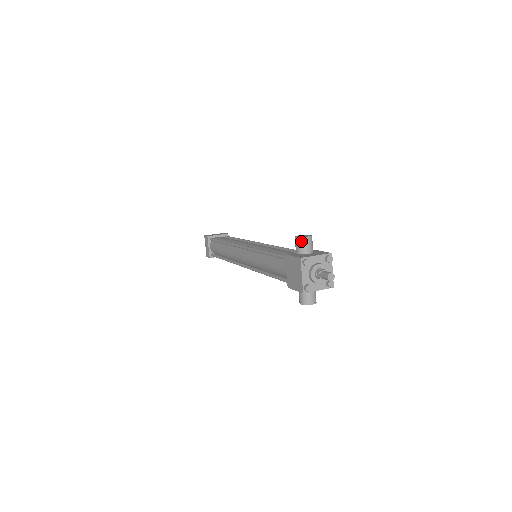
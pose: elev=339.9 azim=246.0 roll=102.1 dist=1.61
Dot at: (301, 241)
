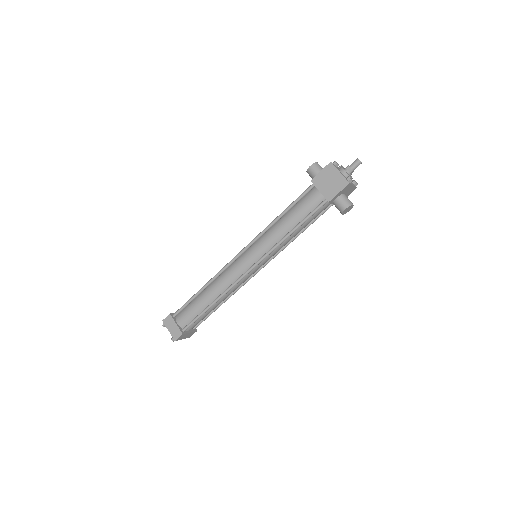
Dot at: (316, 165)
